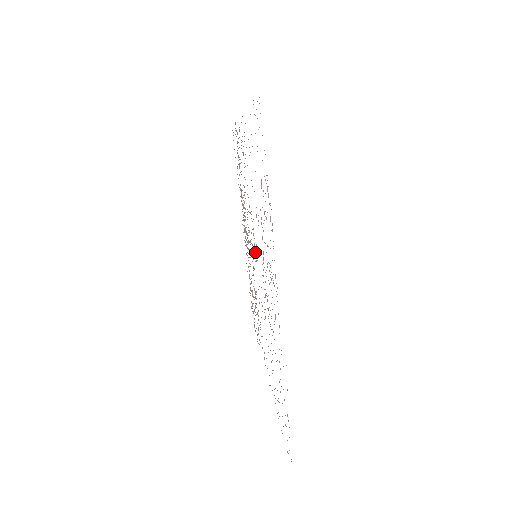
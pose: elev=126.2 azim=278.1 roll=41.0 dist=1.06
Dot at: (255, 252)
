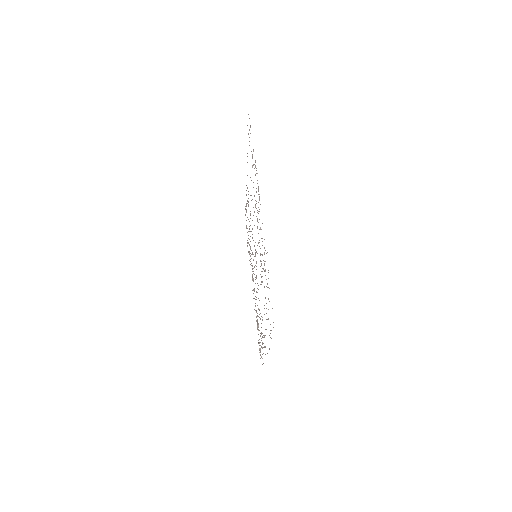
Dot at: occluded
